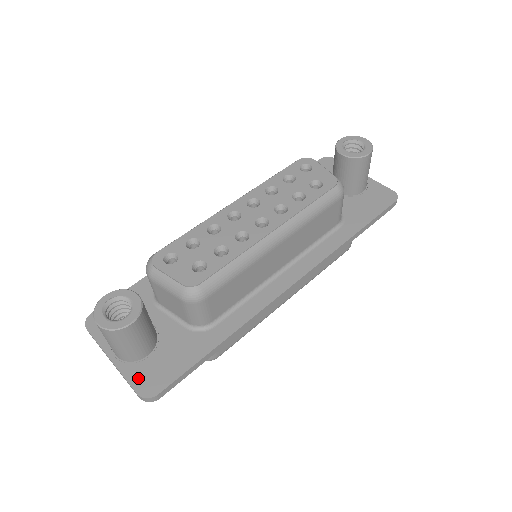
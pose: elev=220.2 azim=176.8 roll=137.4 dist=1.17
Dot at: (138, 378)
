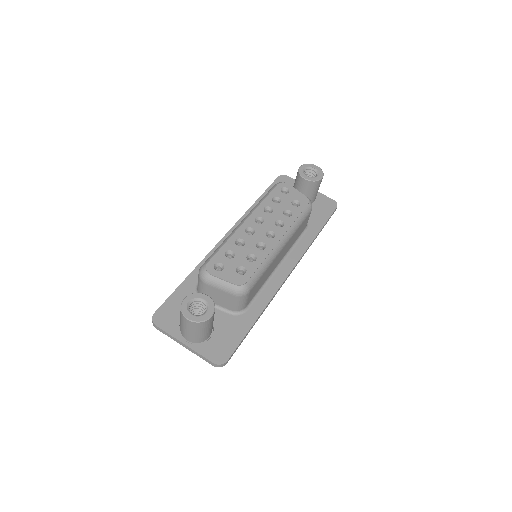
Dot at: (209, 353)
